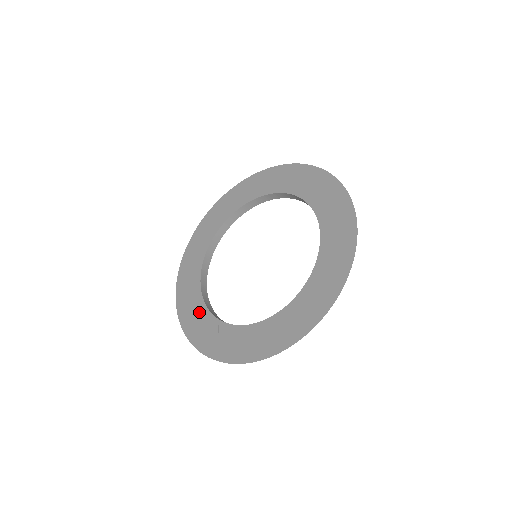
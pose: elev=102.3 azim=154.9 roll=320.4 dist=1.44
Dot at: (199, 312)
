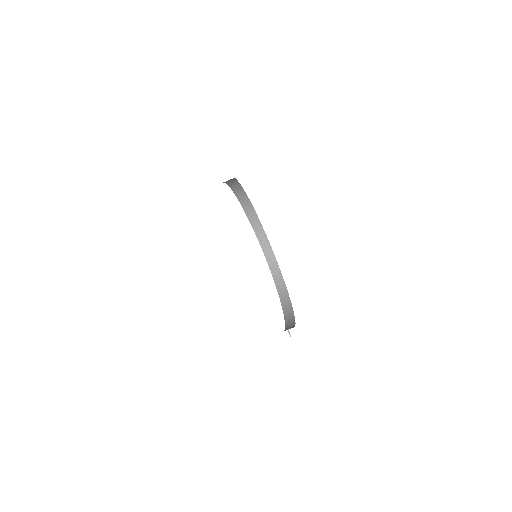
Dot at: occluded
